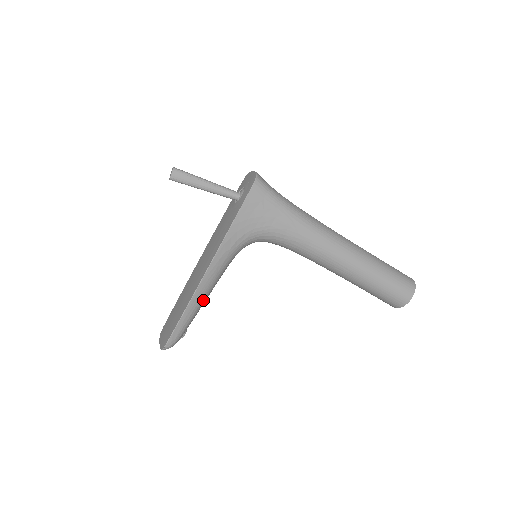
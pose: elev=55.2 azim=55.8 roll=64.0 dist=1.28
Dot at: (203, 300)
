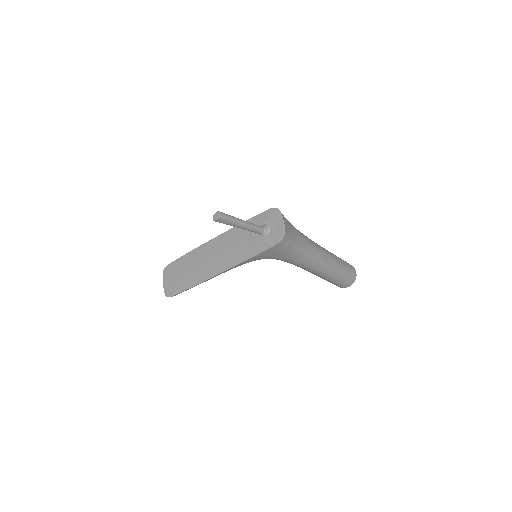
Dot at: occluded
